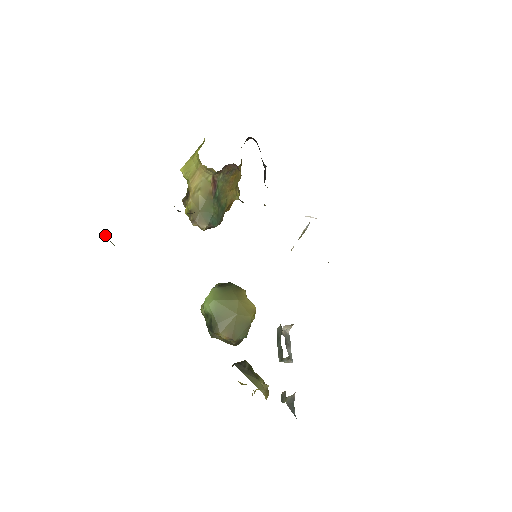
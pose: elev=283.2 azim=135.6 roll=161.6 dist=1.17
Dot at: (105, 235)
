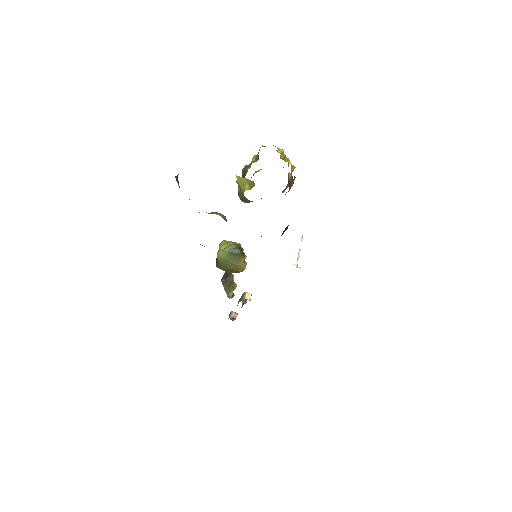
Dot at: (176, 177)
